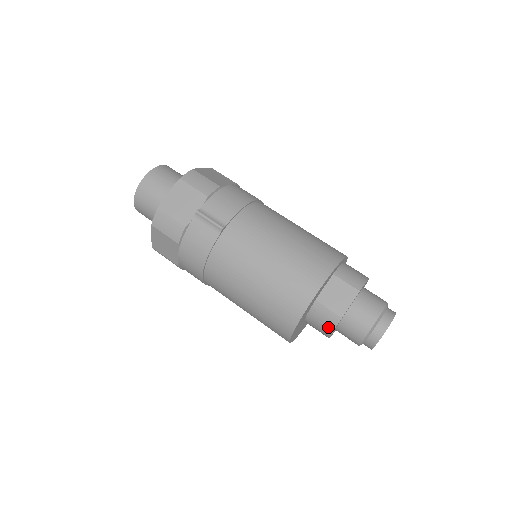
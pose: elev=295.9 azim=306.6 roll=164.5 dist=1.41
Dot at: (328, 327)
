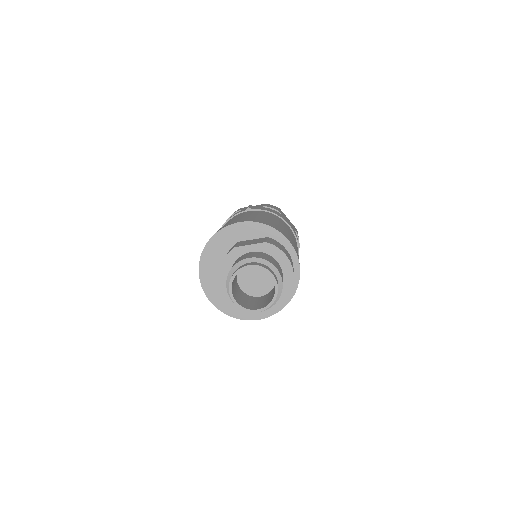
Dot at: (224, 259)
